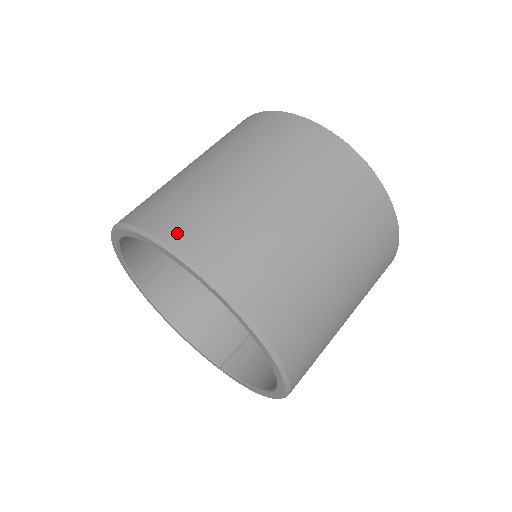
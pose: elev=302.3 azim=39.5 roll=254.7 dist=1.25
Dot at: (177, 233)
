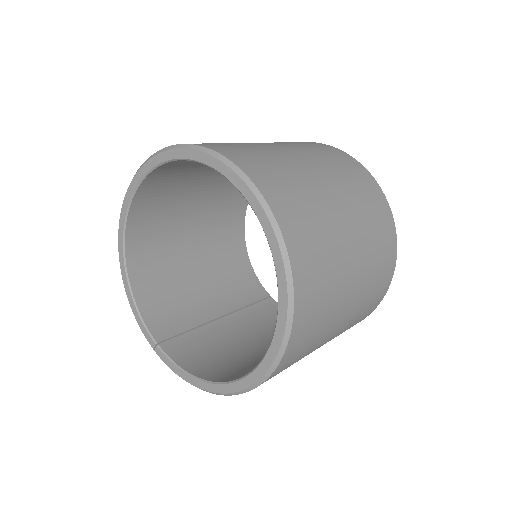
Dot at: (263, 181)
